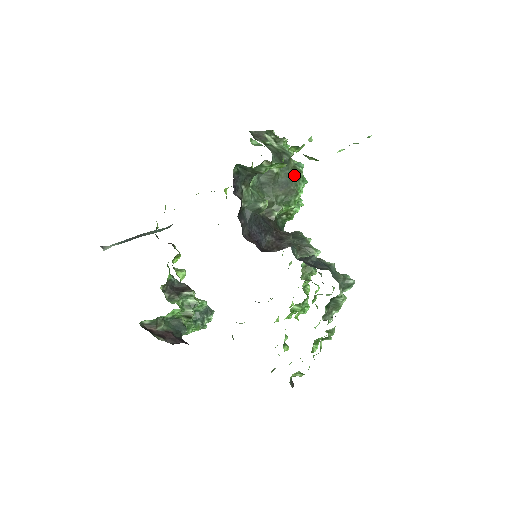
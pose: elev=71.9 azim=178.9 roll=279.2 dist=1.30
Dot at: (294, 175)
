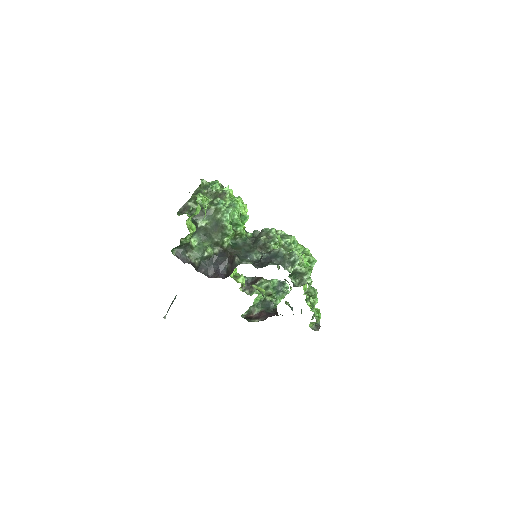
Dot at: (217, 216)
